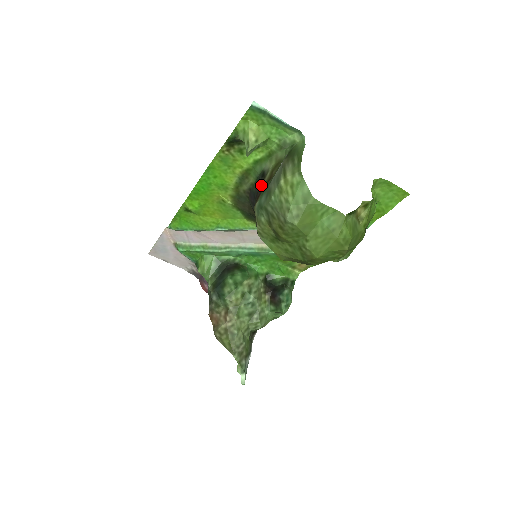
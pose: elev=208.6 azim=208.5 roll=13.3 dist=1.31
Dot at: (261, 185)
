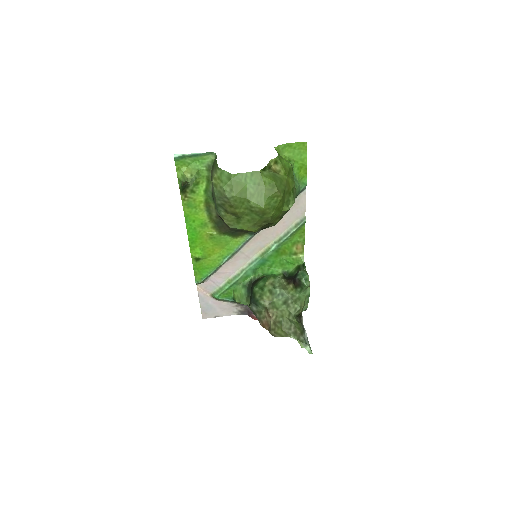
Dot at: occluded
